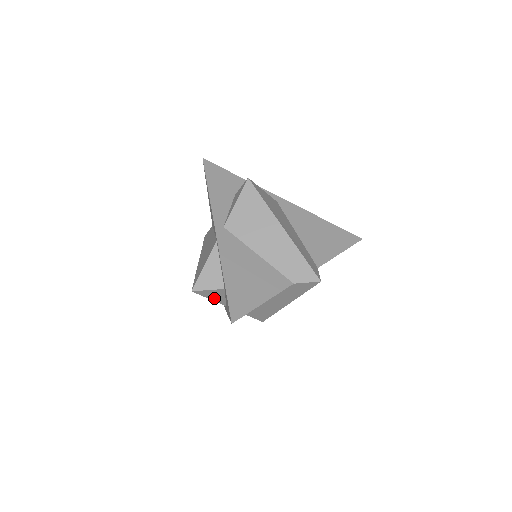
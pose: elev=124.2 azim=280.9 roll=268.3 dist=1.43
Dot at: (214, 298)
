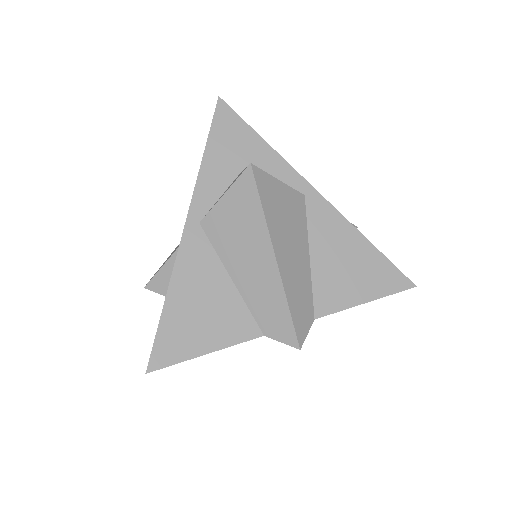
Dot at: occluded
